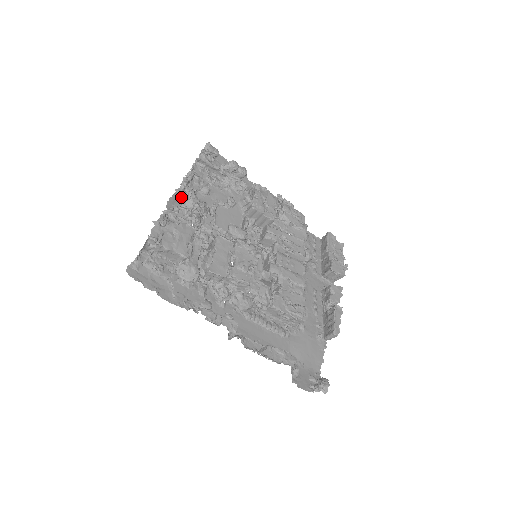
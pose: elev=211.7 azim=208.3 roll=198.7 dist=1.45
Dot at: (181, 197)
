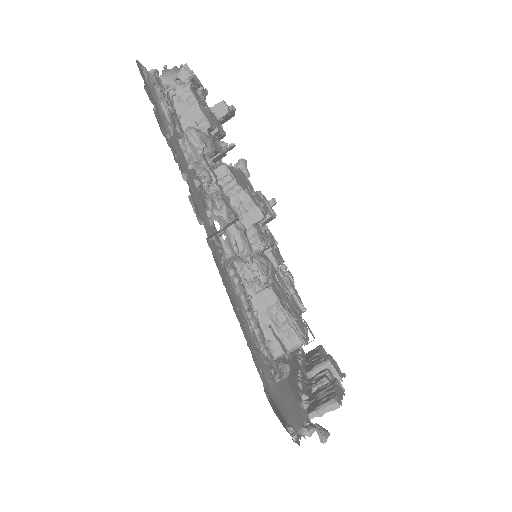
Dot at: (224, 112)
